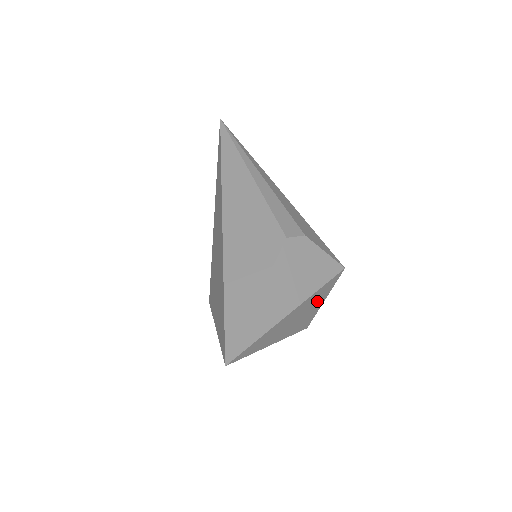
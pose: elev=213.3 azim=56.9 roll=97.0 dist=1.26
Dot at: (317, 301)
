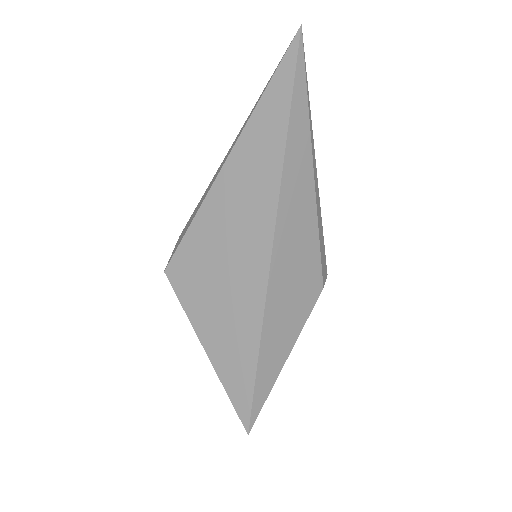
Dot at: occluded
